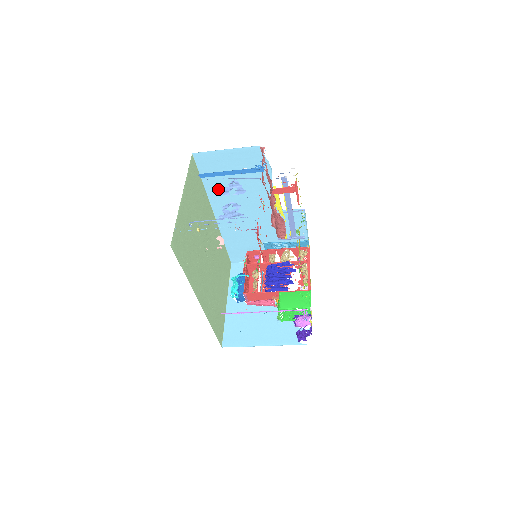
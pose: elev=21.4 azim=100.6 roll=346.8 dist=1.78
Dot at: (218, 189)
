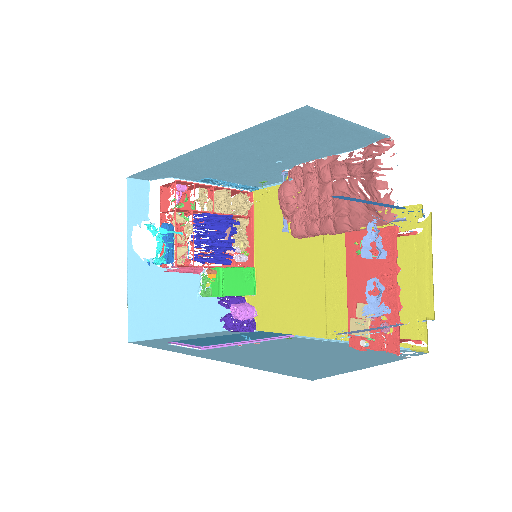
Dot at: (255, 138)
